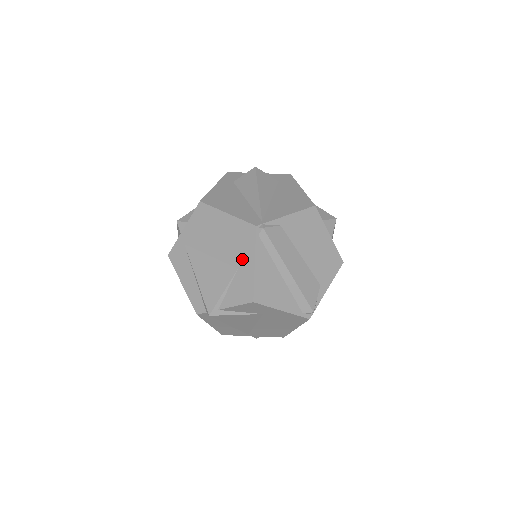
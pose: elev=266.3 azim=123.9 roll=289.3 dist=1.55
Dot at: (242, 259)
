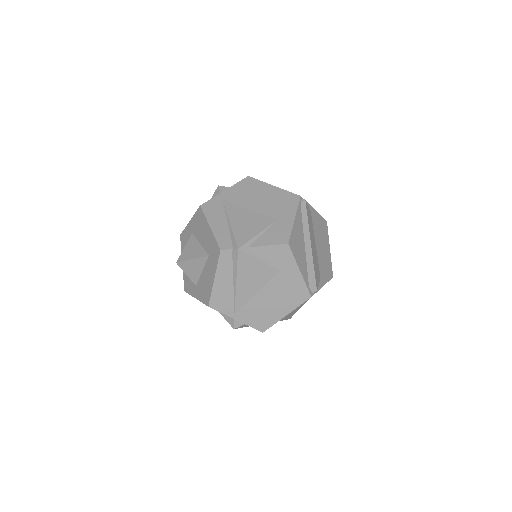
Dot at: (283, 214)
